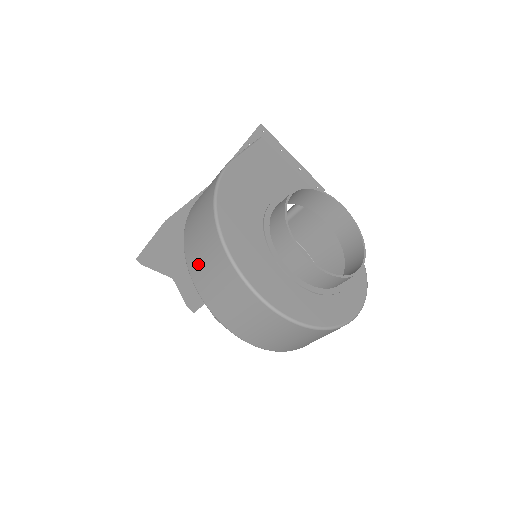
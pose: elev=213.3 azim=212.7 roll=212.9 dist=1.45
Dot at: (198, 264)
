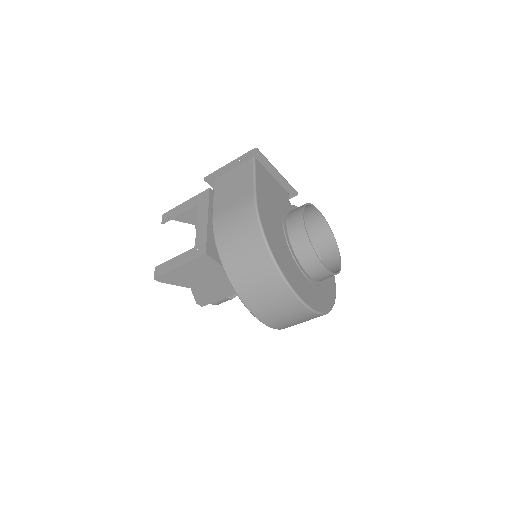
Dot at: (250, 289)
